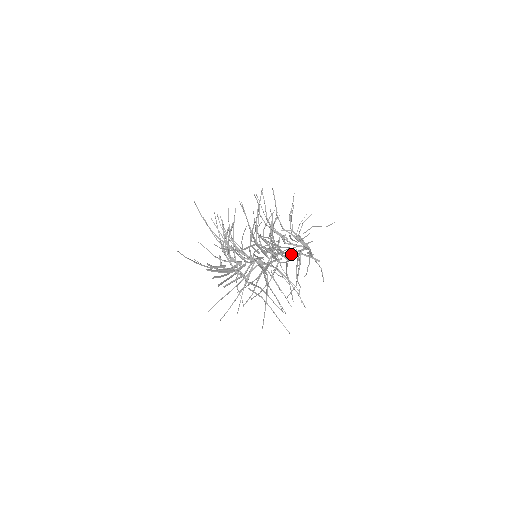
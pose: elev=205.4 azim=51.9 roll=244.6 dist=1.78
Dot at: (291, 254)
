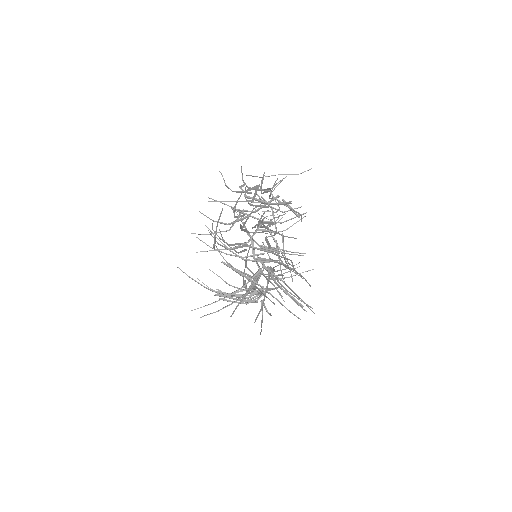
Dot at: (248, 197)
